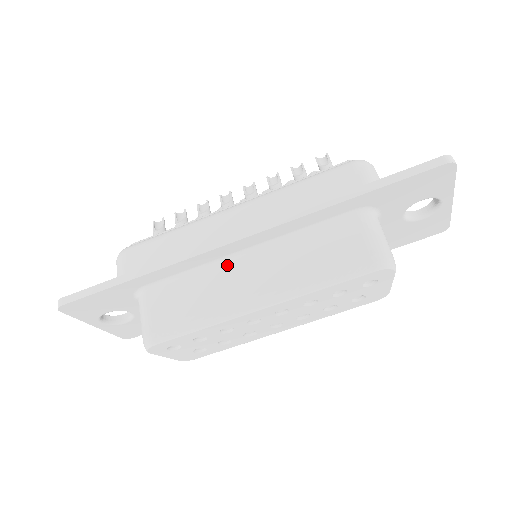
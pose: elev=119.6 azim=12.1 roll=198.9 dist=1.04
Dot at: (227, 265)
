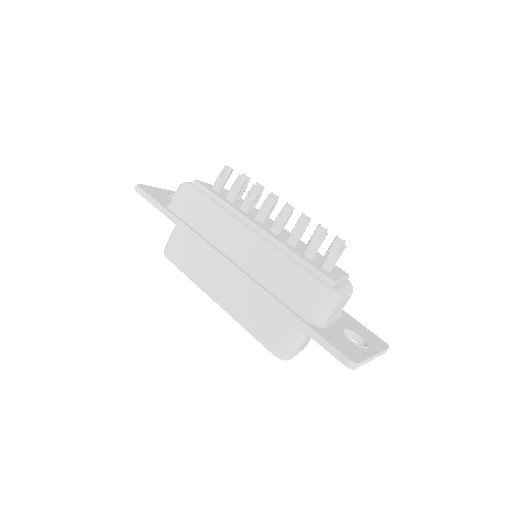
Dot at: occluded
